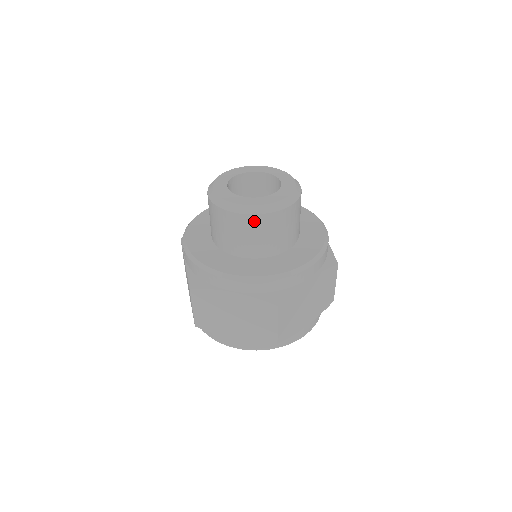
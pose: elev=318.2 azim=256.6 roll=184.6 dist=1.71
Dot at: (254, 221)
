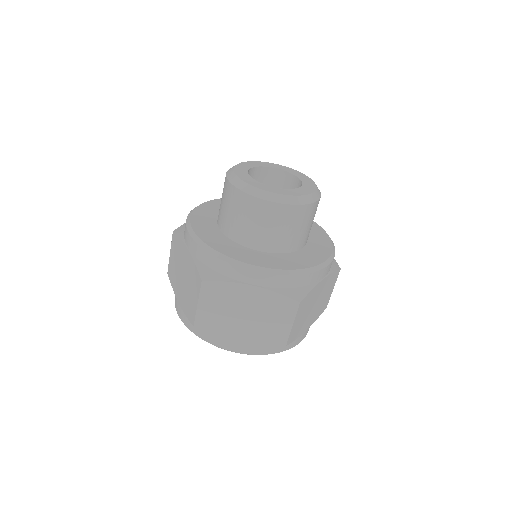
Dot at: (236, 195)
